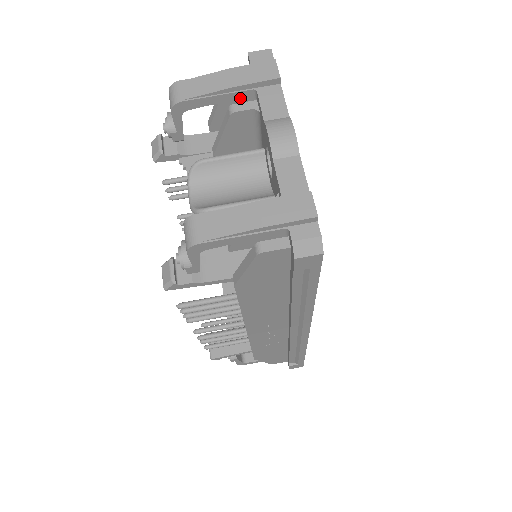
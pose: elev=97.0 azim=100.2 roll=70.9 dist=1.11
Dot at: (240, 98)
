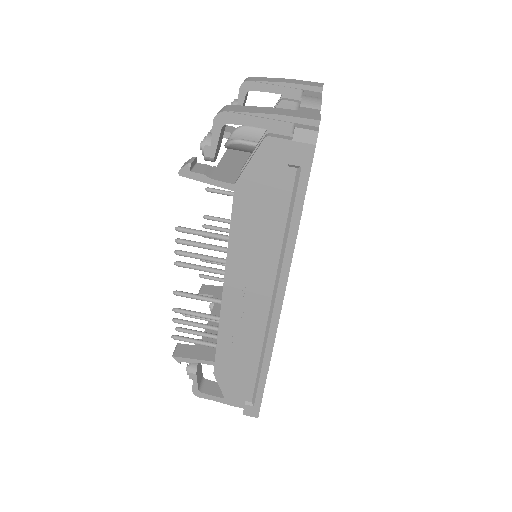
Dot at: (291, 94)
